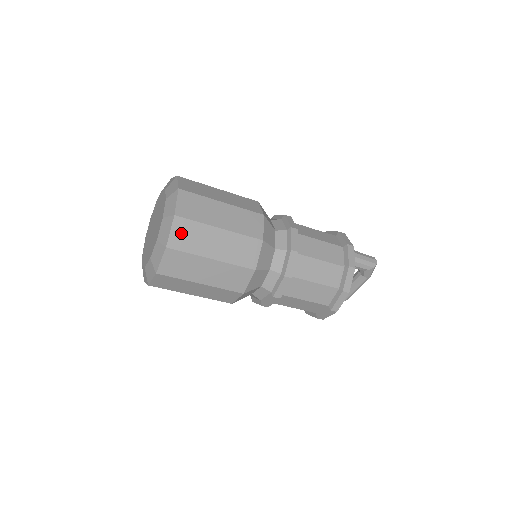
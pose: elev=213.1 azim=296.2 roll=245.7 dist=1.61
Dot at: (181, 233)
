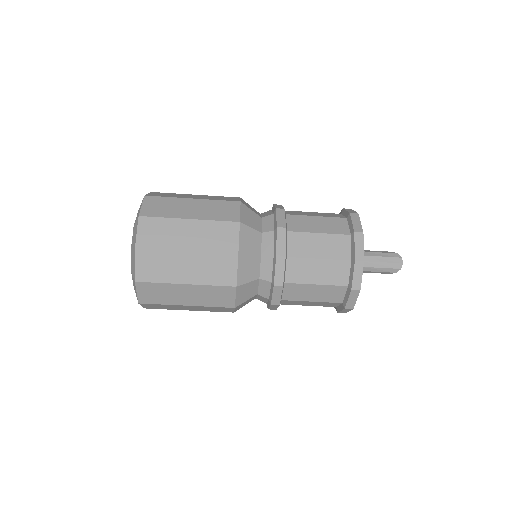
Dot at: (148, 292)
